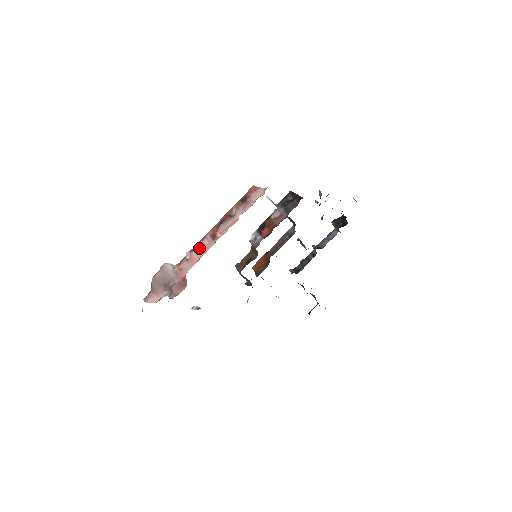
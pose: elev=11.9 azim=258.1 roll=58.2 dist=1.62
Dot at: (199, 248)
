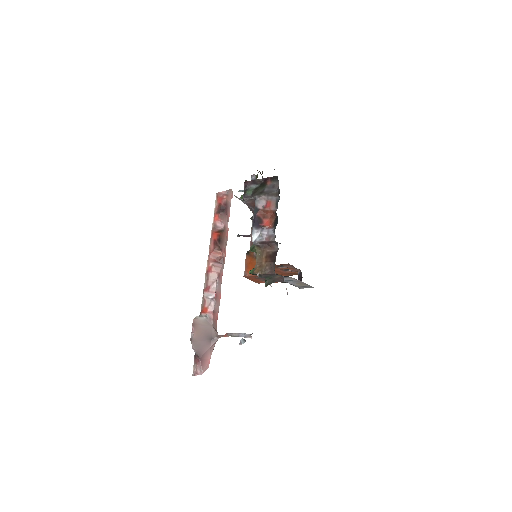
Dot at: (216, 279)
